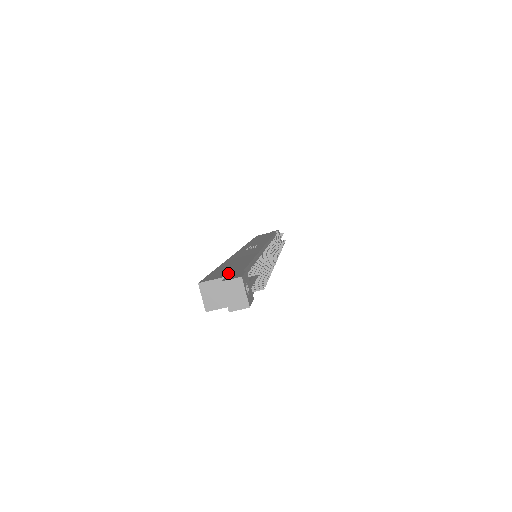
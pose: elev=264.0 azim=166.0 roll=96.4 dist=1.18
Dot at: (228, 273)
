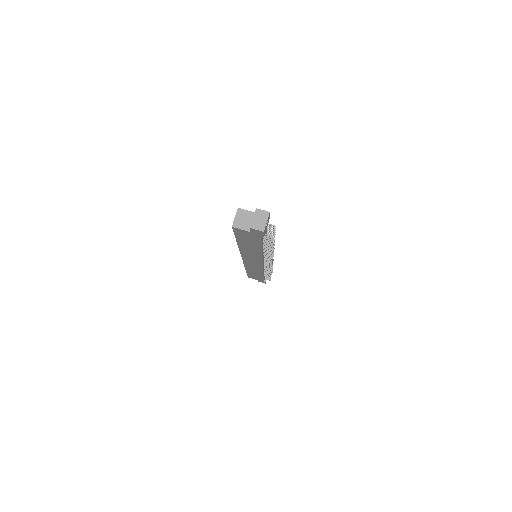
Dot at: occluded
